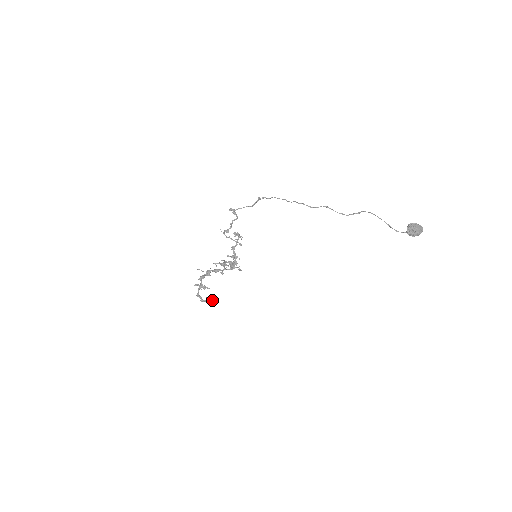
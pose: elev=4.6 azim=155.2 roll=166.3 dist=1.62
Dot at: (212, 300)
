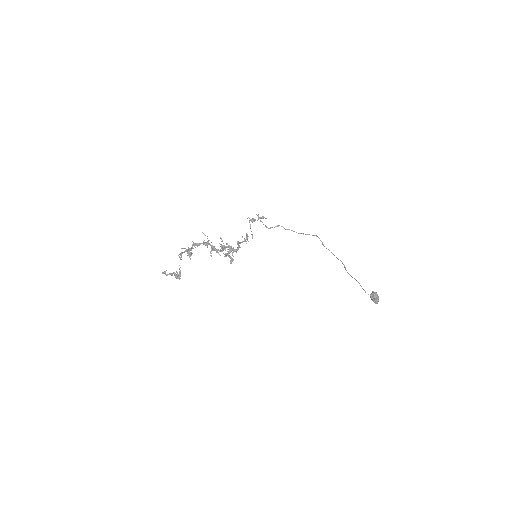
Dot at: (180, 275)
